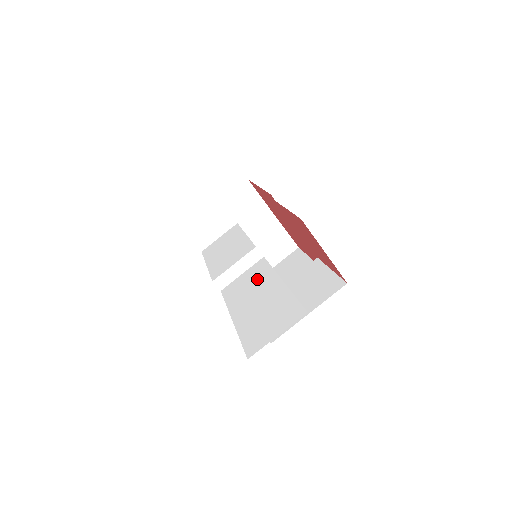
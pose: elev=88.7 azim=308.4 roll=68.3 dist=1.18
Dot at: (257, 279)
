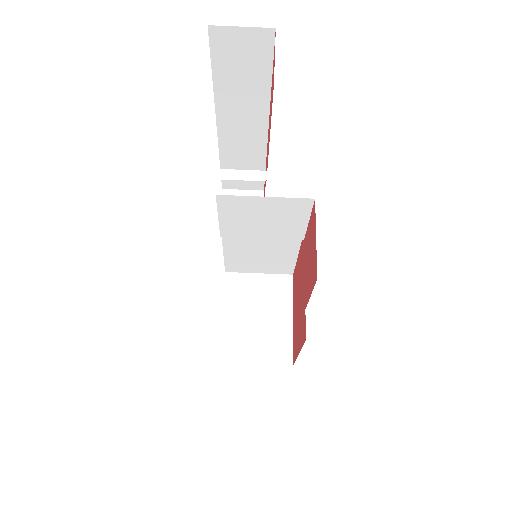
Dot at: occluded
